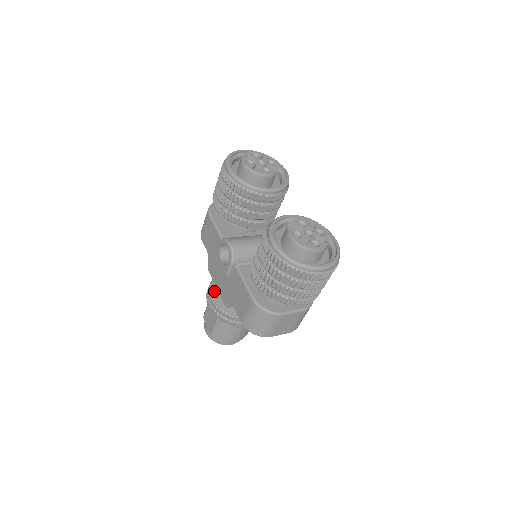
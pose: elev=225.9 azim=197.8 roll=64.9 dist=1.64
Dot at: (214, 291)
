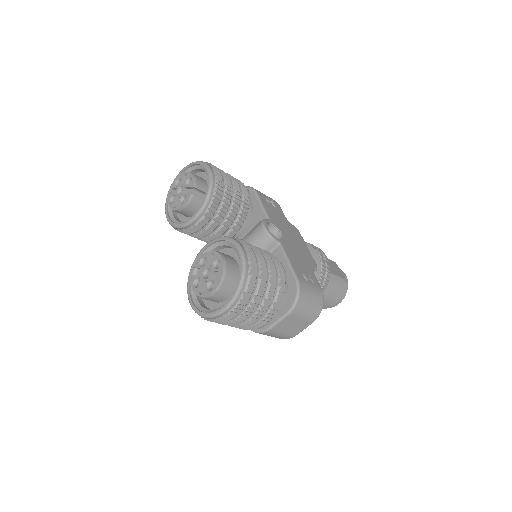
Dot at: occluded
